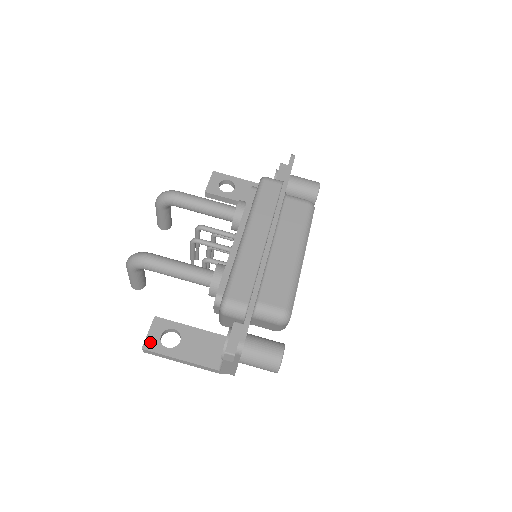
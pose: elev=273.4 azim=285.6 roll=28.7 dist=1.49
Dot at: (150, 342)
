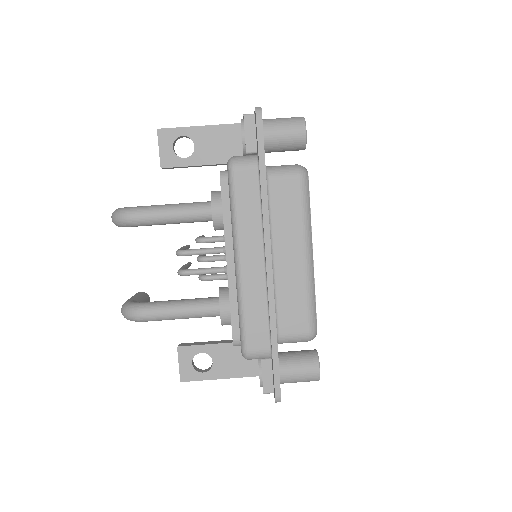
Dot at: (185, 373)
